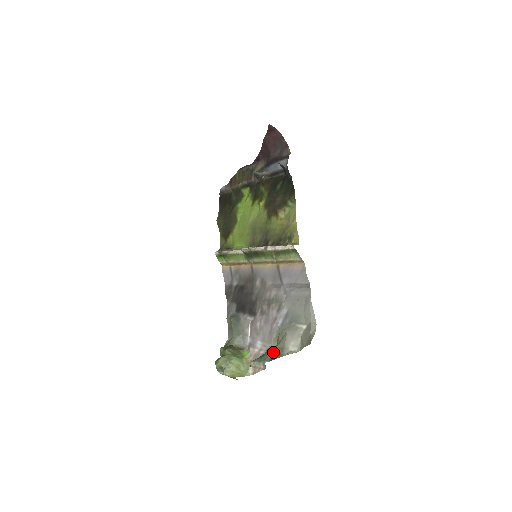
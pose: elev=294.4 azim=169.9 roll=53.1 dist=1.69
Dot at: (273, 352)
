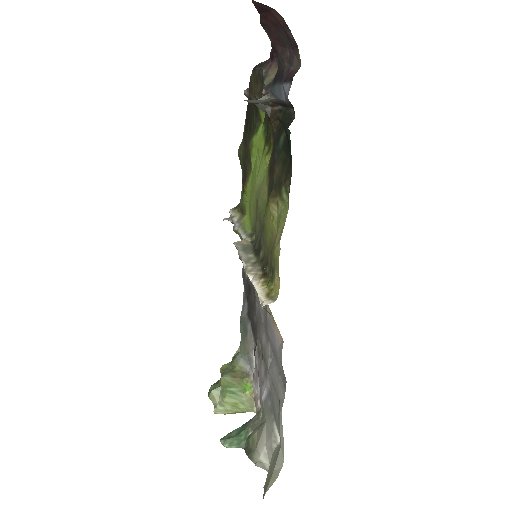
Dot at: (248, 439)
